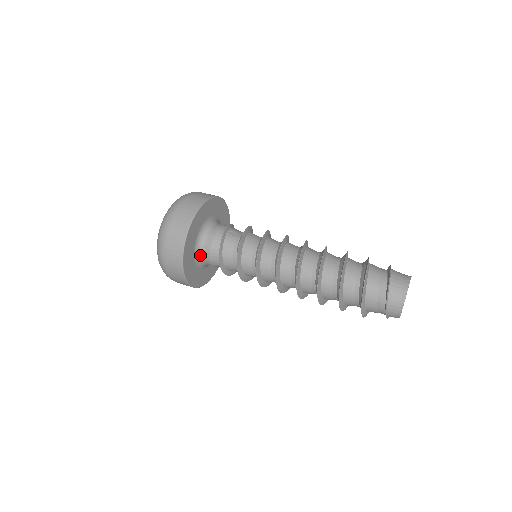
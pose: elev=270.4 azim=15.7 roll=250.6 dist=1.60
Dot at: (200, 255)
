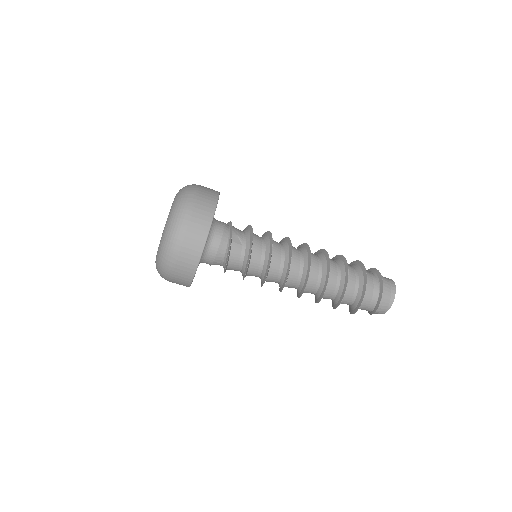
Dot at: (202, 261)
